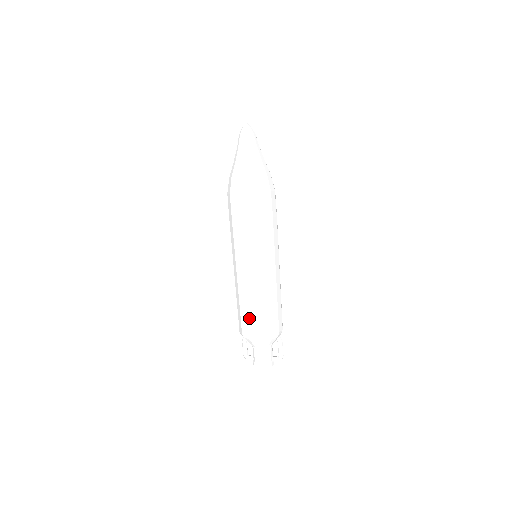
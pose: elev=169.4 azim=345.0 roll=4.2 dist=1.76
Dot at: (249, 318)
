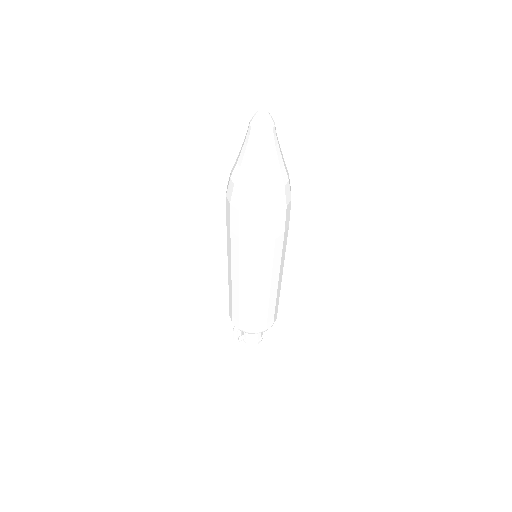
Dot at: (262, 320)
